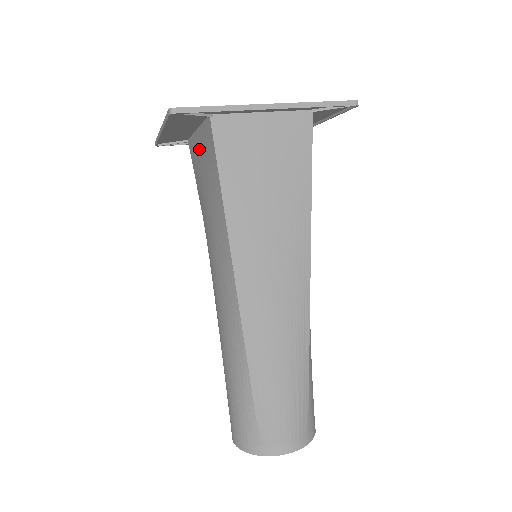
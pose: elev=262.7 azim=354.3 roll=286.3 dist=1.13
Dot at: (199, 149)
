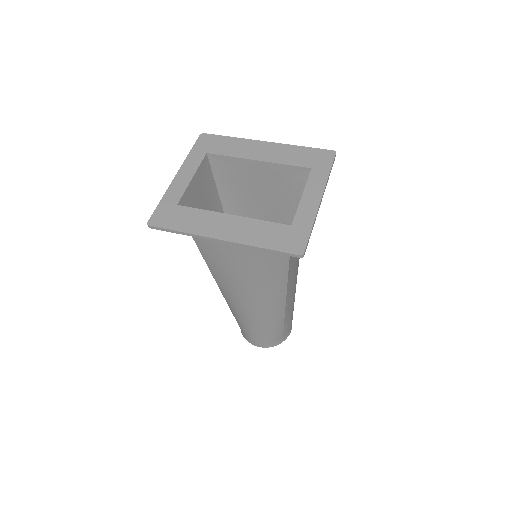
Dot at: occluded
